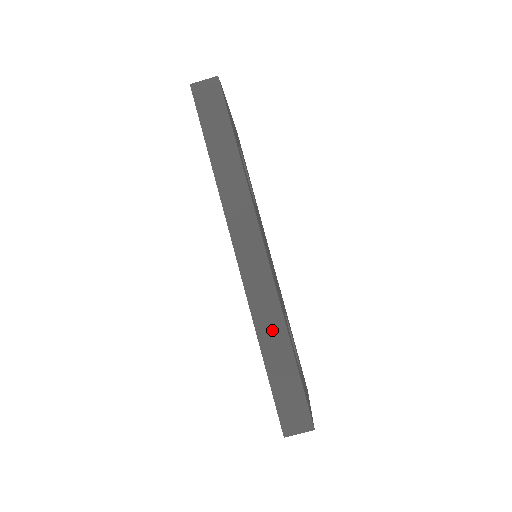
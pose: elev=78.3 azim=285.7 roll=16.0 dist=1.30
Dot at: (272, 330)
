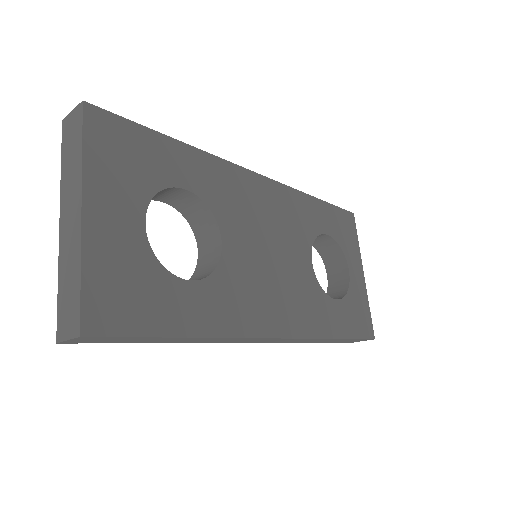
Dot at: occluded
